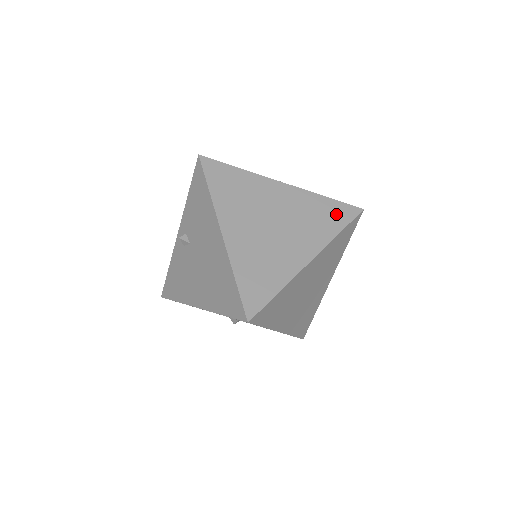
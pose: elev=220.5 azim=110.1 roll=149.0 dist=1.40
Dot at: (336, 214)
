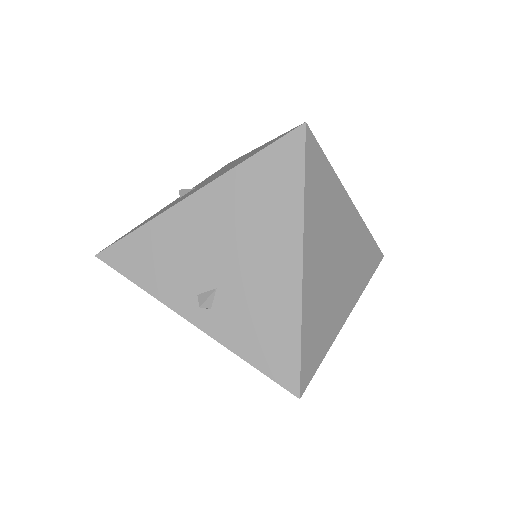
Dot at: occluded
